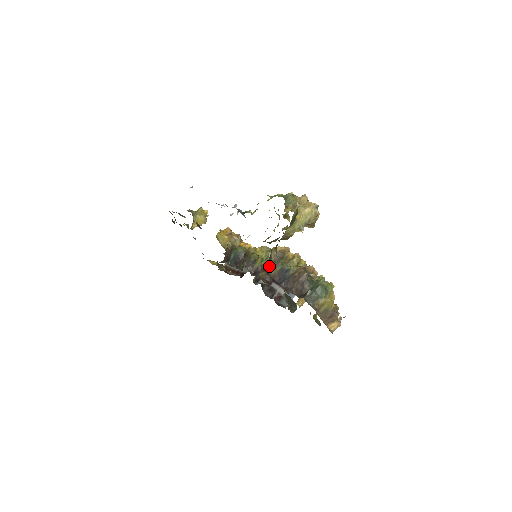
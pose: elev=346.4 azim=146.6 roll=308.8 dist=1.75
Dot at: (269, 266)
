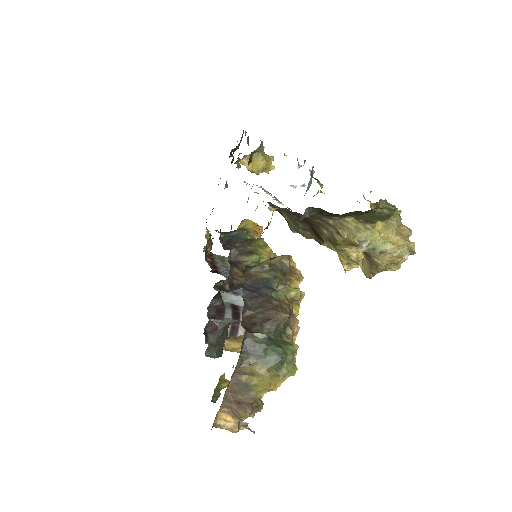
Dot at: (259, 263)
